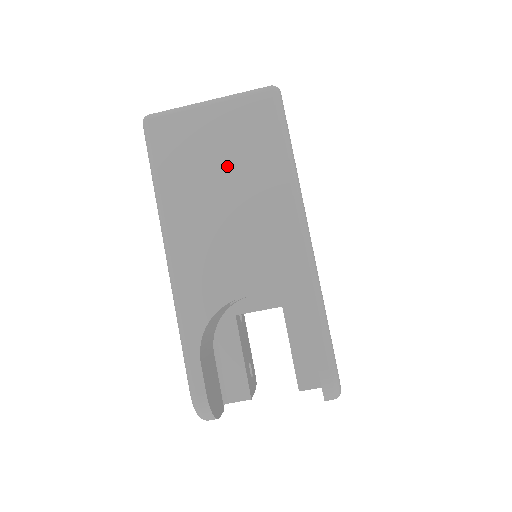
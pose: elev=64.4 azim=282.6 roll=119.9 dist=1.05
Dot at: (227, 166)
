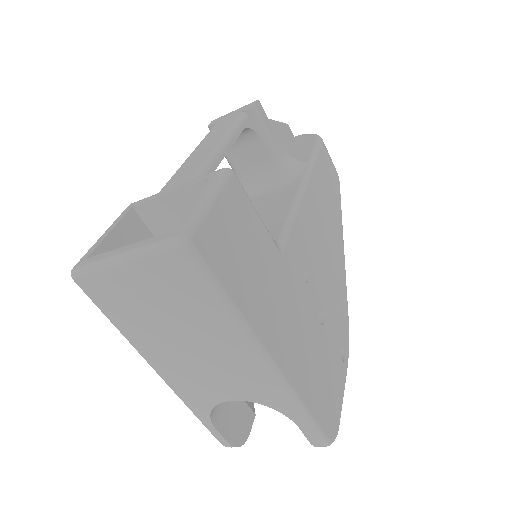
Dot at: (170, 316)
